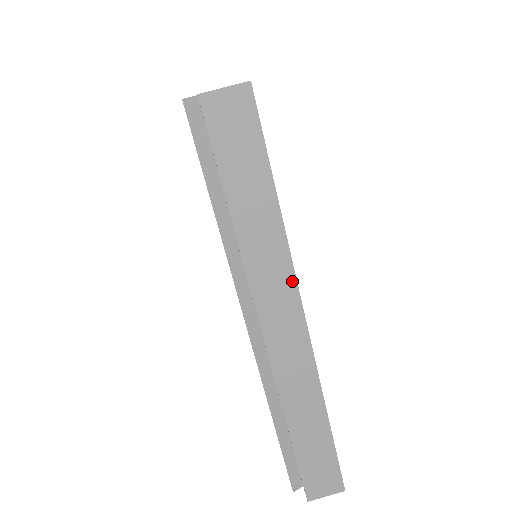
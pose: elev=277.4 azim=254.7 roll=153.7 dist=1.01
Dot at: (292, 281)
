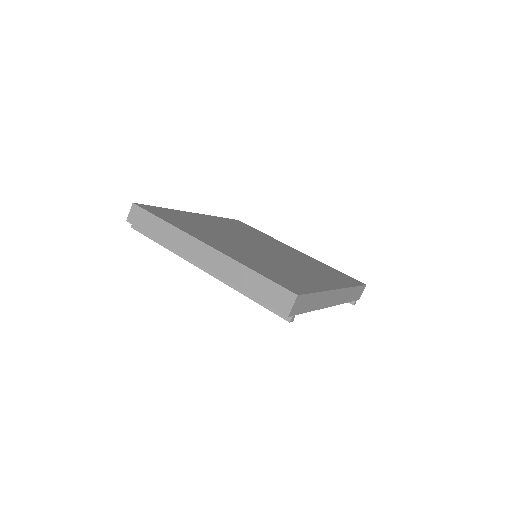
Dot at: (189, 237)
